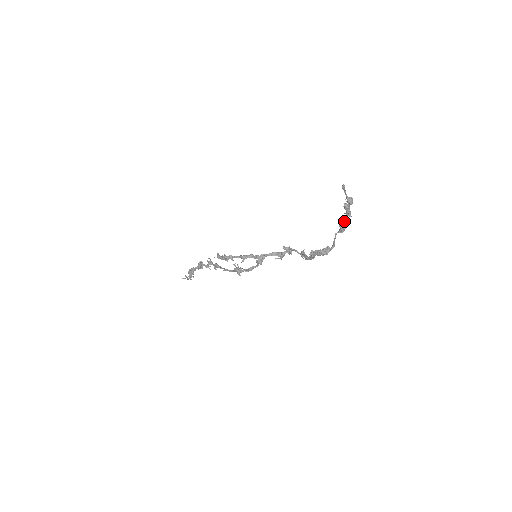
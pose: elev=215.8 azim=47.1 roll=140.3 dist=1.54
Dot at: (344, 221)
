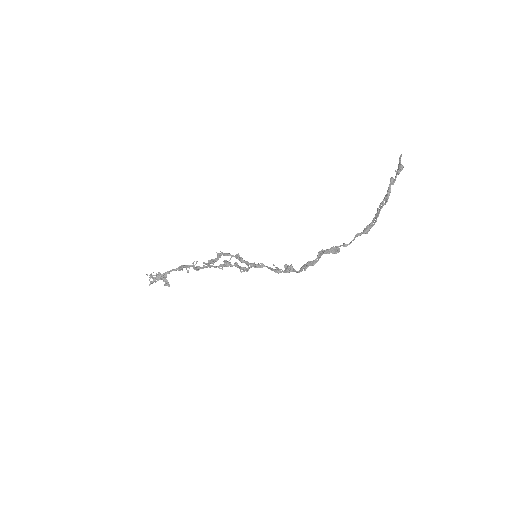
Dot at: (371, 224)
